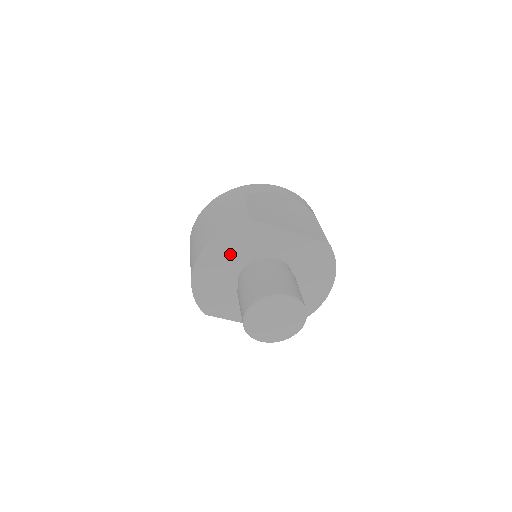
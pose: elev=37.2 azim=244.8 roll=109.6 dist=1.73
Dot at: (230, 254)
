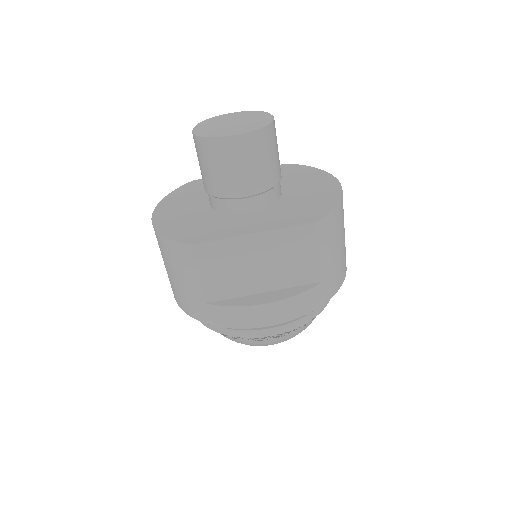
Dot at: (188, 200)
